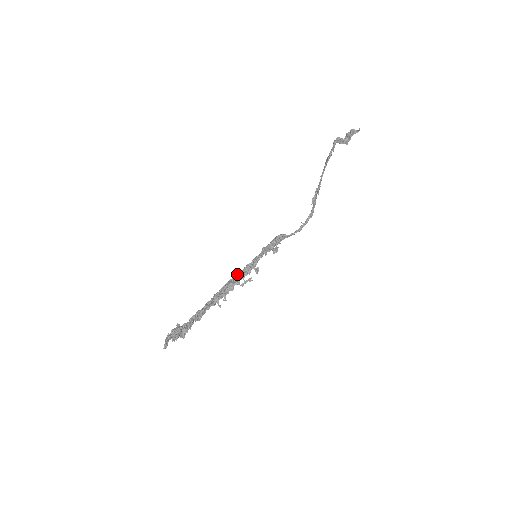
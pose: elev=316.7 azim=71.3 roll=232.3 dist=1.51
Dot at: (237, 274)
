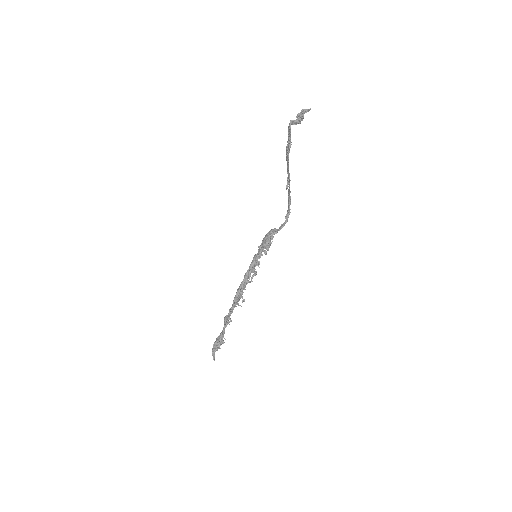
Dot at: (245, 276)
